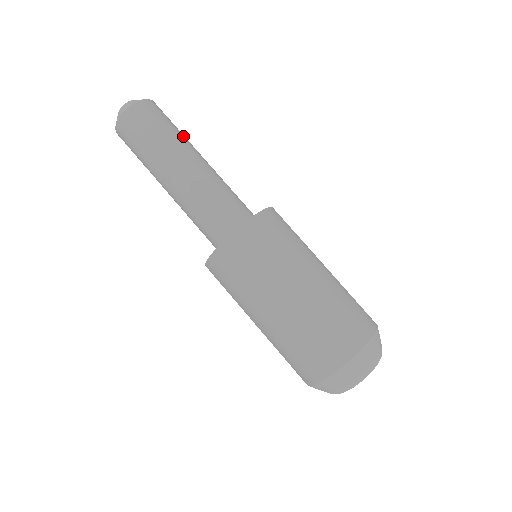
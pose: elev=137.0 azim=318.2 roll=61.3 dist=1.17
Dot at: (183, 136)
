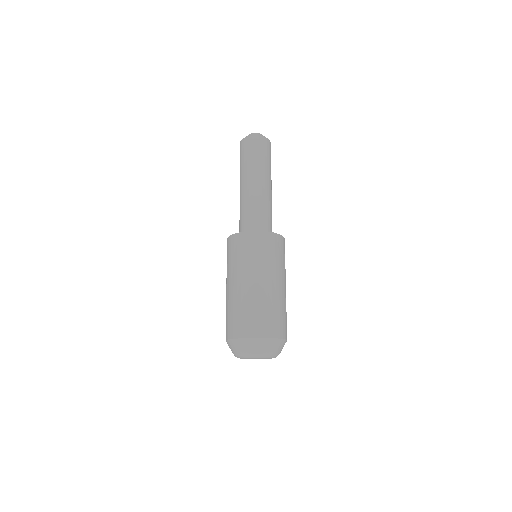
Dot at: (266, 167)
